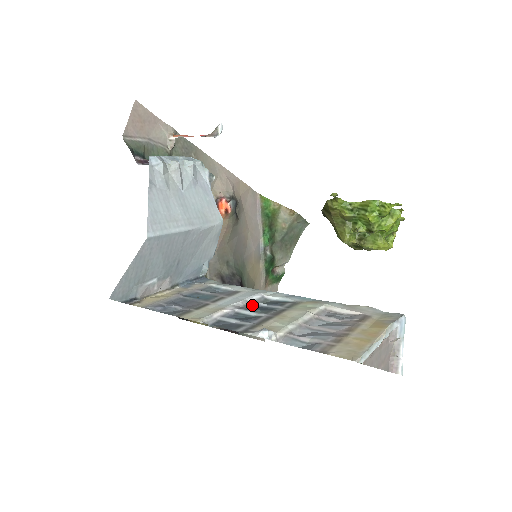
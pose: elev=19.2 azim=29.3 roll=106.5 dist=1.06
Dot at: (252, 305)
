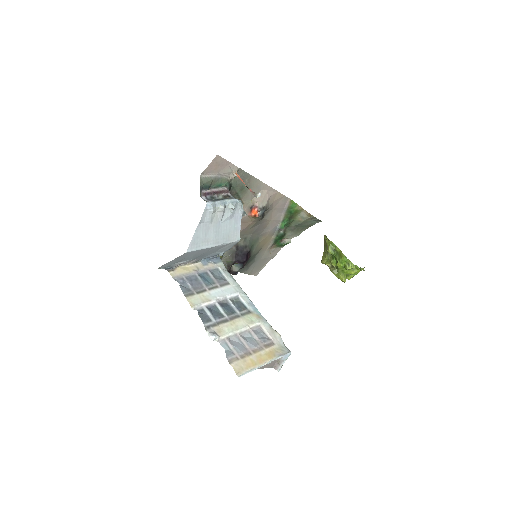
Dot at: (227, 301)
